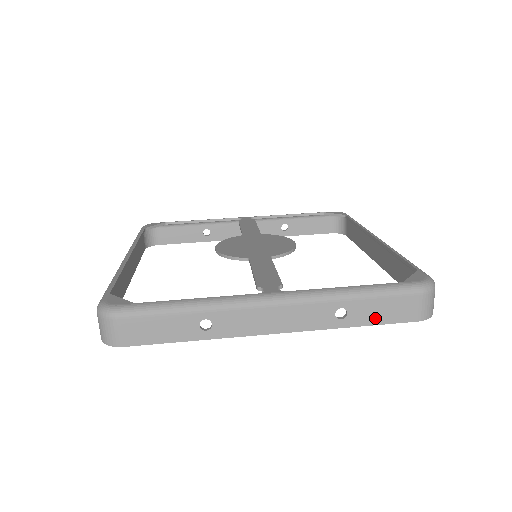
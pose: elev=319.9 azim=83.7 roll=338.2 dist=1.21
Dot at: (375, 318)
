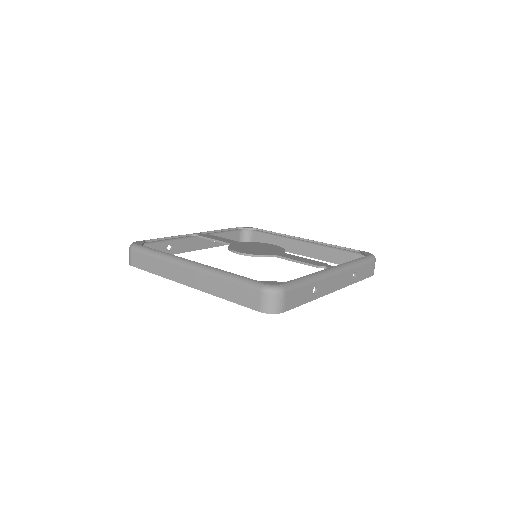
Dot at: (363, 276)
